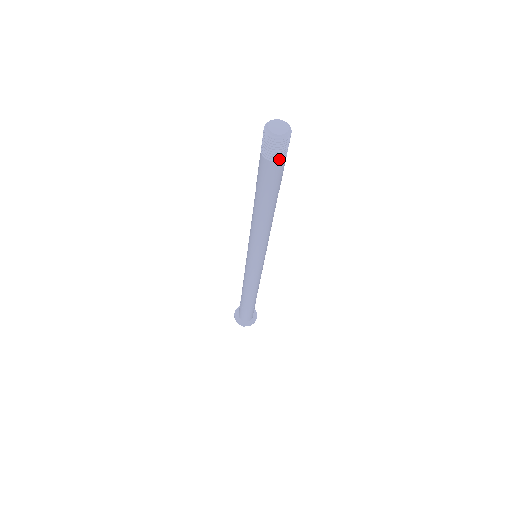
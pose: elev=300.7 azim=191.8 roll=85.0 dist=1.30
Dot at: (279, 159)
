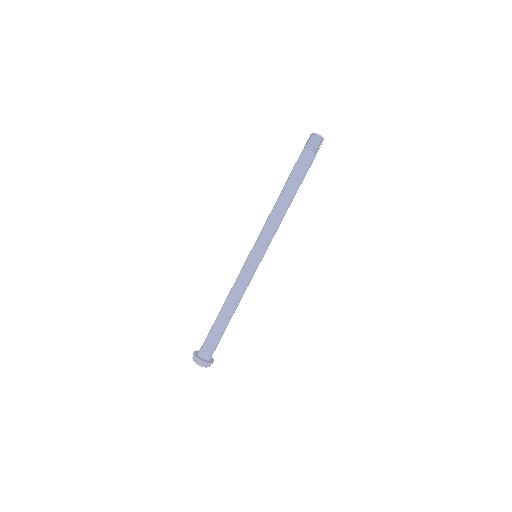
Dot at: occluded
